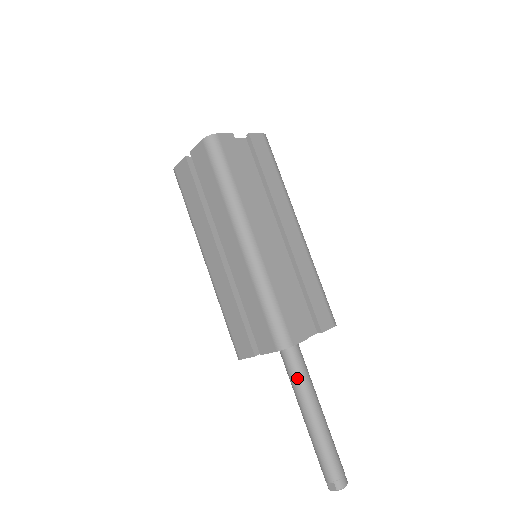
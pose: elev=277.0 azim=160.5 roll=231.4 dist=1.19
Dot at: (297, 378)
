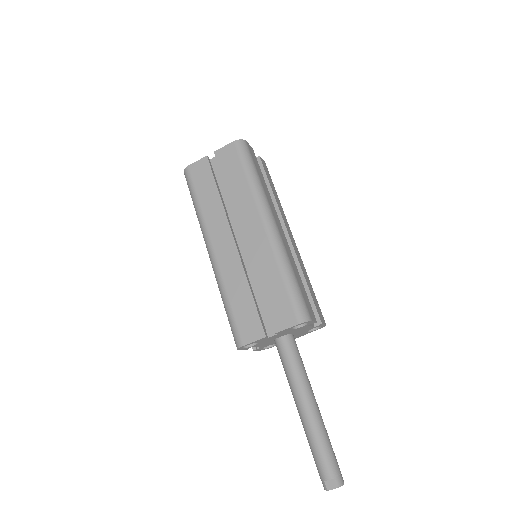
Dot at: (297, 368)
